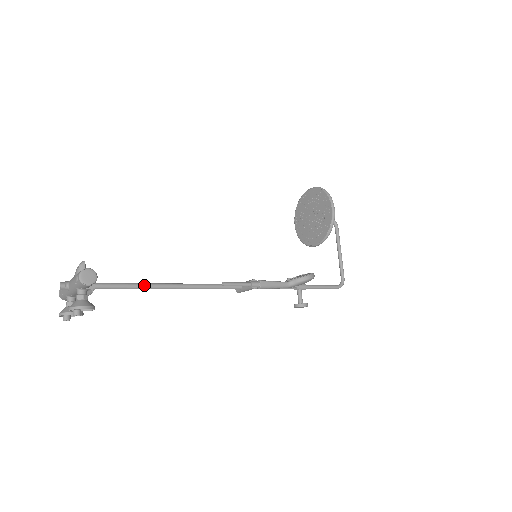
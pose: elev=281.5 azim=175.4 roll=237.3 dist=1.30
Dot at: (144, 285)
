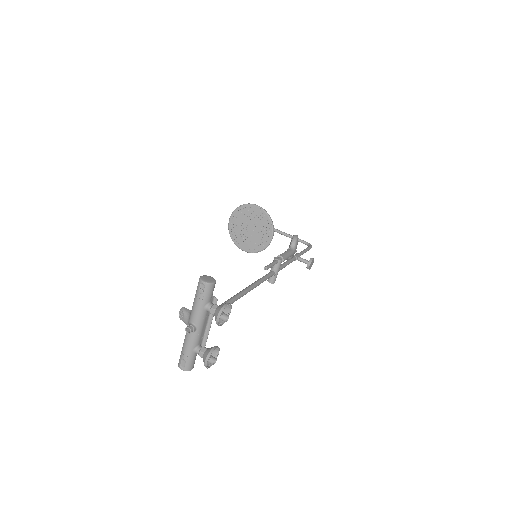
Dot at: (229, 300)
